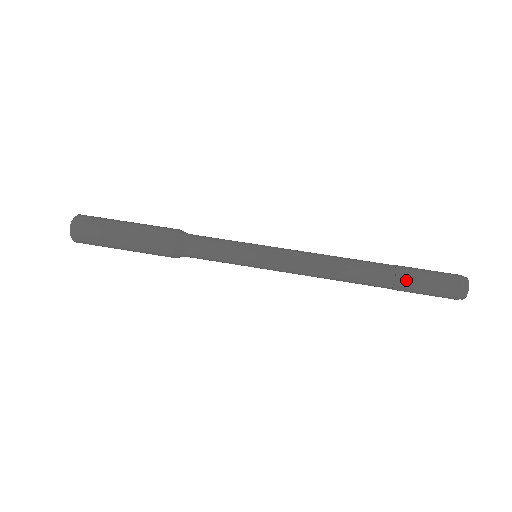
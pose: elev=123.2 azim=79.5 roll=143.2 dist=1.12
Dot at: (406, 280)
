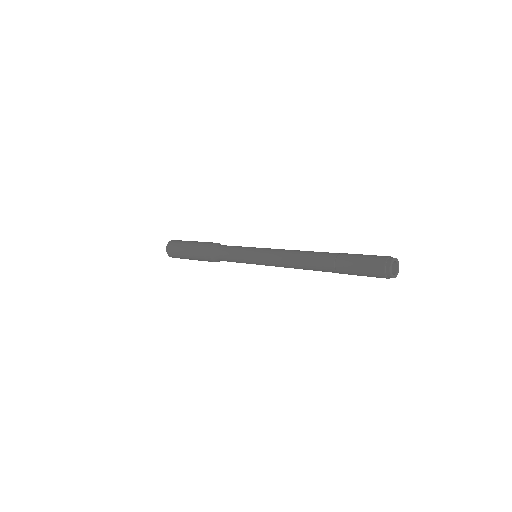
Dot at: (347, 254)
